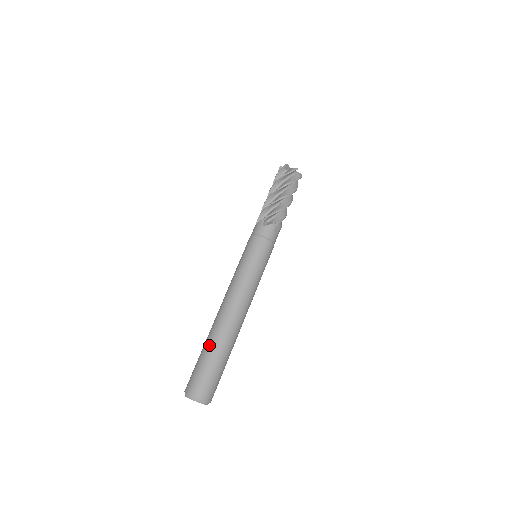
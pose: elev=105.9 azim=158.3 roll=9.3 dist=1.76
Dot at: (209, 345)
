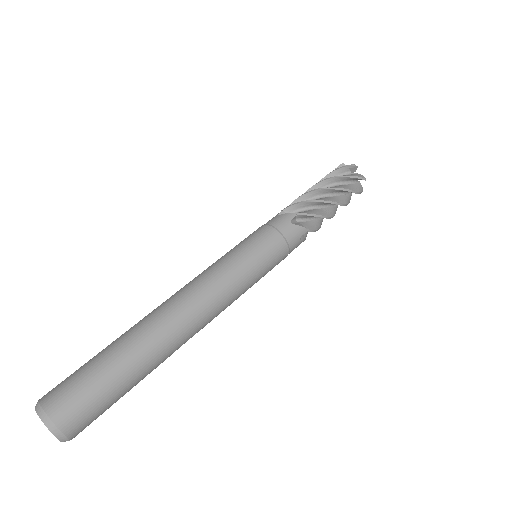
Dot at: (115, 340)
